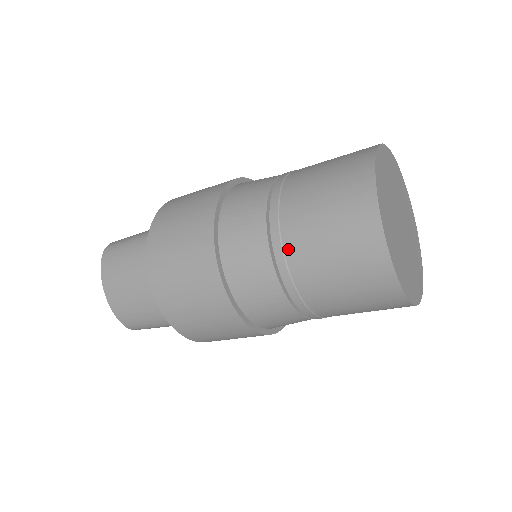
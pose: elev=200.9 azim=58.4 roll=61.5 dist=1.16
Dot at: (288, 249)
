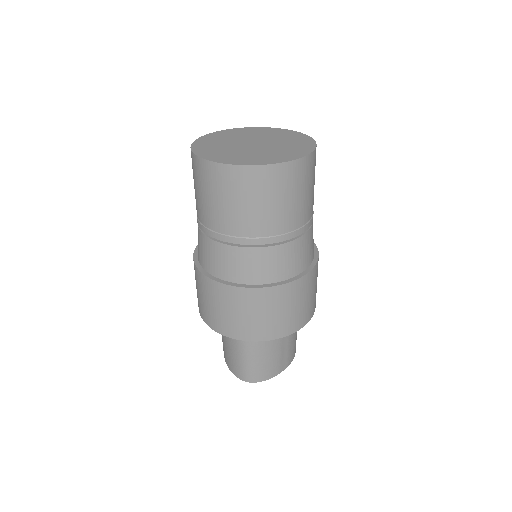
Dot at: occluded
